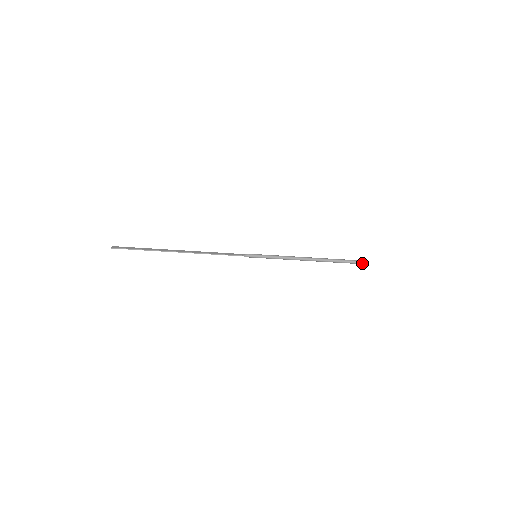
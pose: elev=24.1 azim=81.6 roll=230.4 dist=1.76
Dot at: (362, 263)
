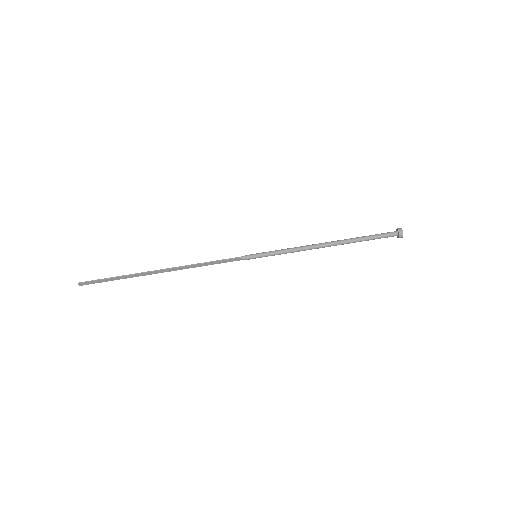
Dot at: (399, 229)
